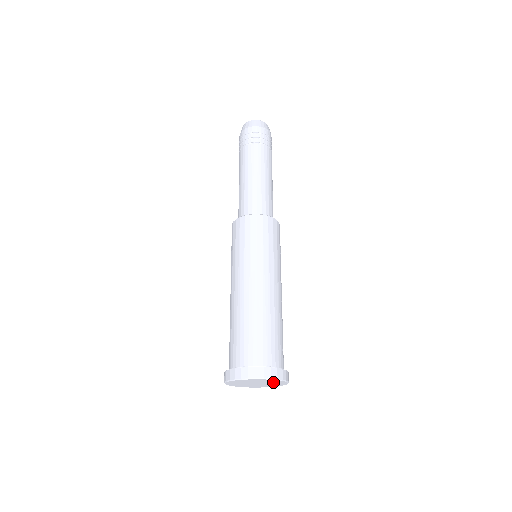
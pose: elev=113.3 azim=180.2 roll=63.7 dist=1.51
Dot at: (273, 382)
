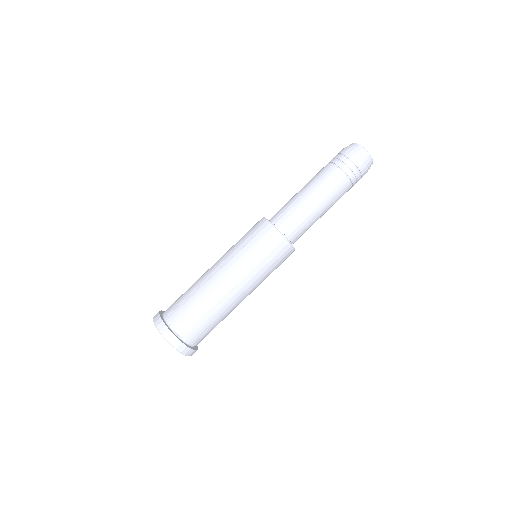
Dot at: occluded
